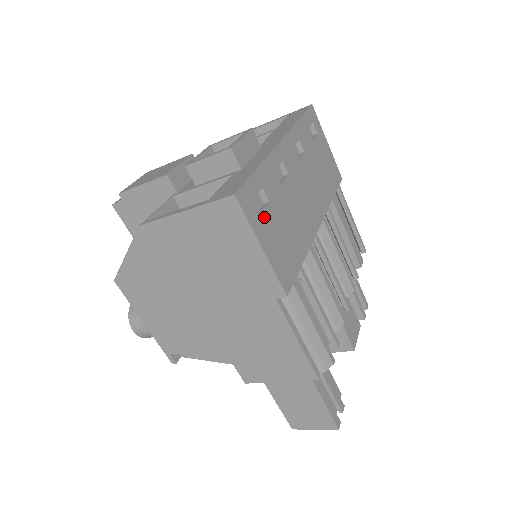
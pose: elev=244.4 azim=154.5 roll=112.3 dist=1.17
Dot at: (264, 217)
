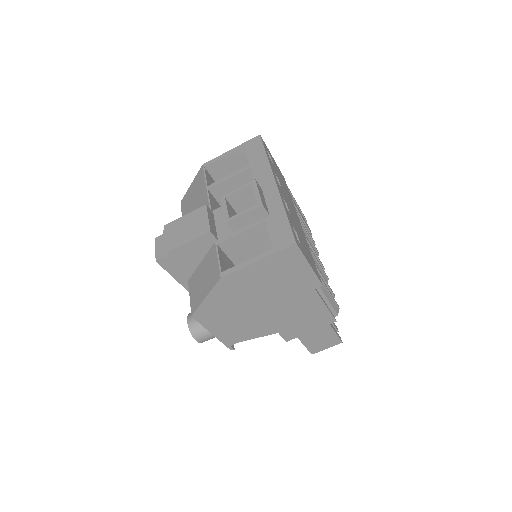
Dot at: (301, 245)
